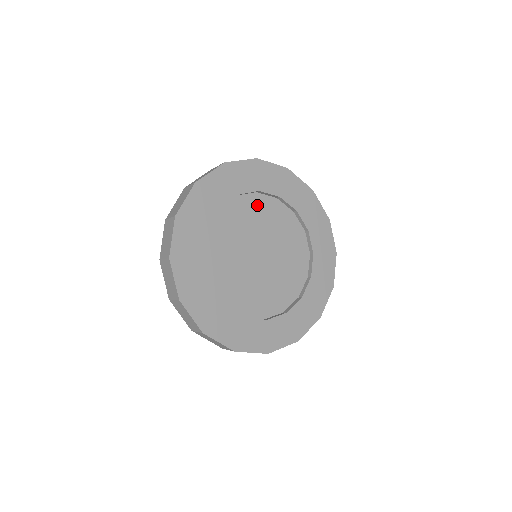
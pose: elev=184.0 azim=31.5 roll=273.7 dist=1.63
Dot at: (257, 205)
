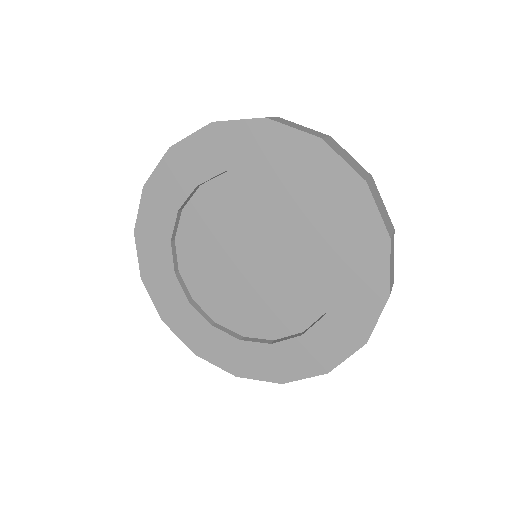
Dot at: (288, 200)
